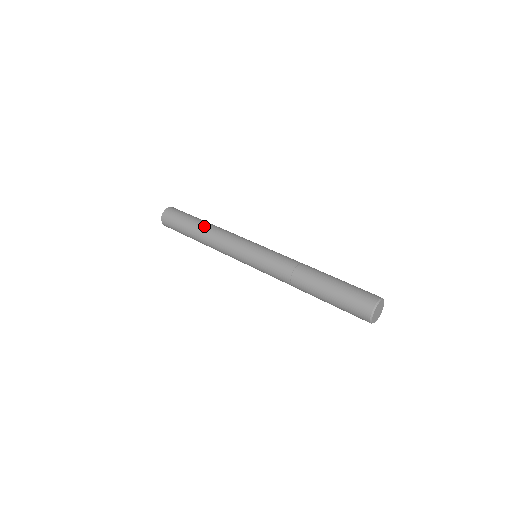
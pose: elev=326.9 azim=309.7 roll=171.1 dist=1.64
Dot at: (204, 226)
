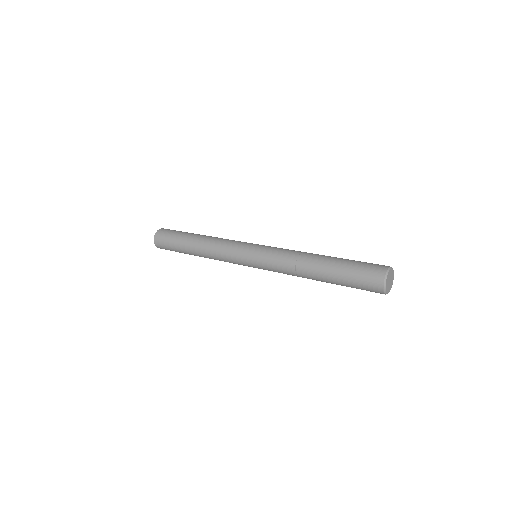
Dot at: (200, 236)
